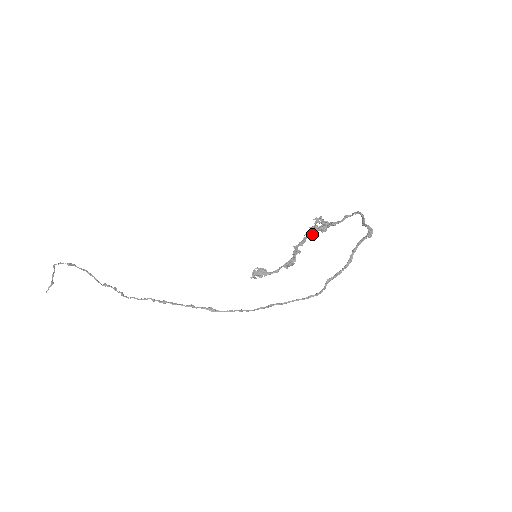
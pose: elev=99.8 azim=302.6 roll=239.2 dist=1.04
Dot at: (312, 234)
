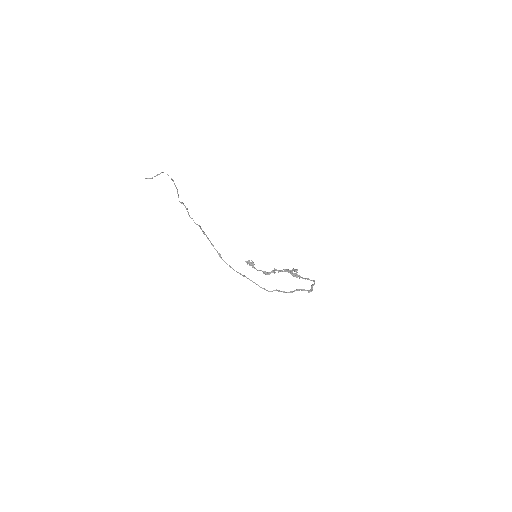
Dot at: (287, 271)
